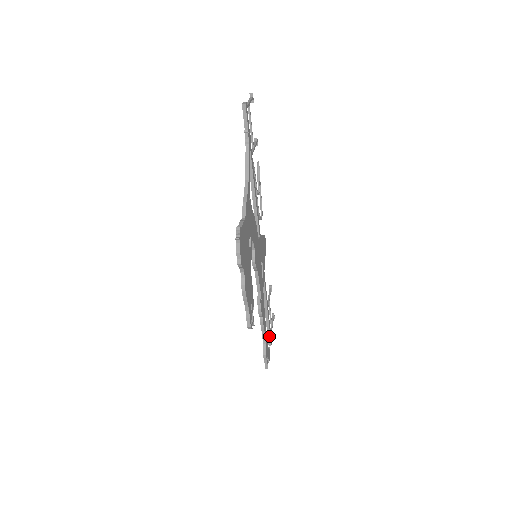
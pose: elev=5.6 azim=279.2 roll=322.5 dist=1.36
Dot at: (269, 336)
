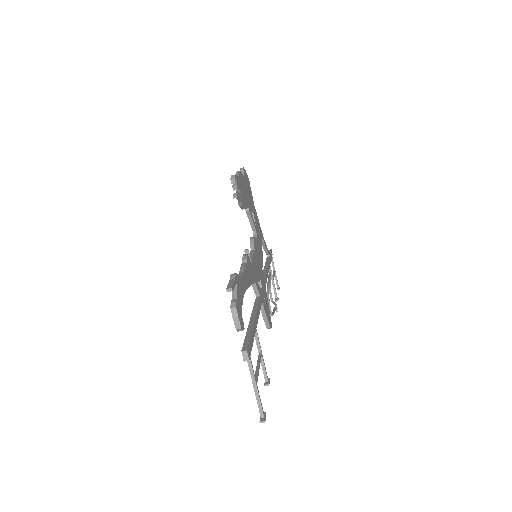
Dot at: (247, 340)
